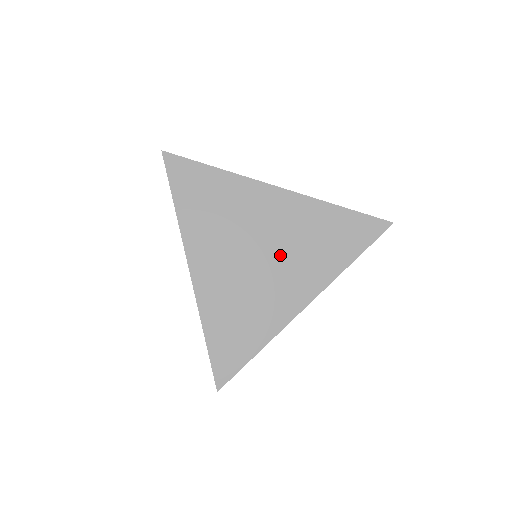
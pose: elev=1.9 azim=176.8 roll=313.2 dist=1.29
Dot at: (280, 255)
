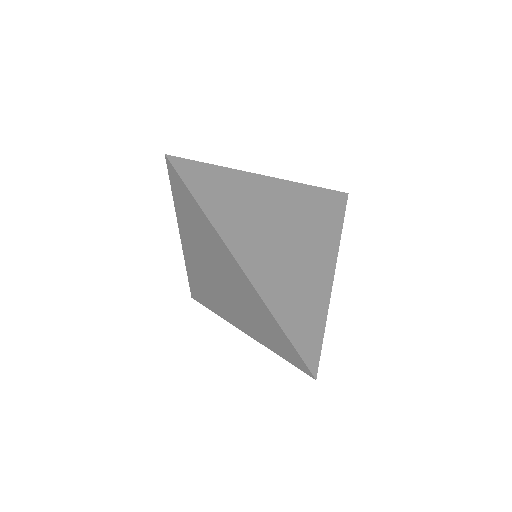
Dot at: (298, 234)
